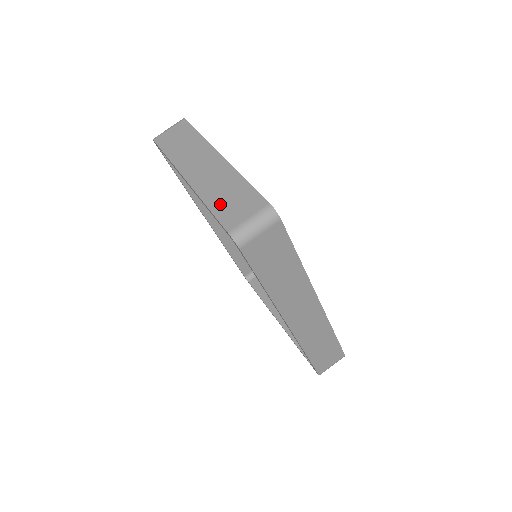
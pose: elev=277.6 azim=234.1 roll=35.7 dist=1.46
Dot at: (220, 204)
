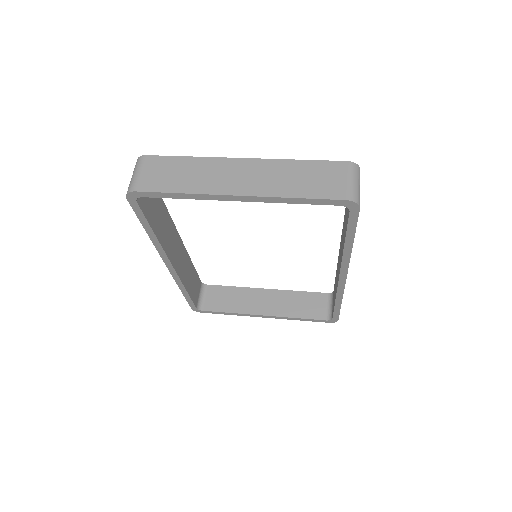
Dot at: (307, 188)
